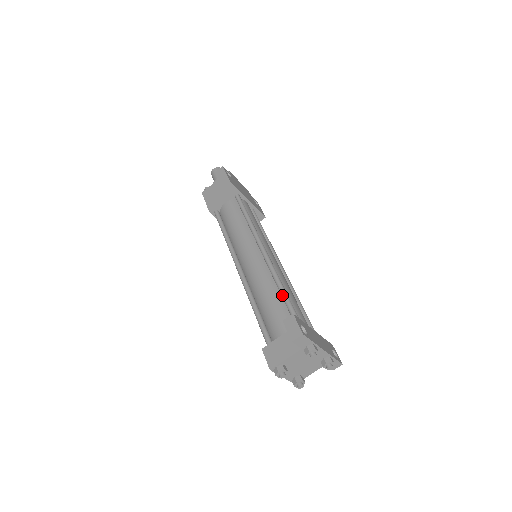
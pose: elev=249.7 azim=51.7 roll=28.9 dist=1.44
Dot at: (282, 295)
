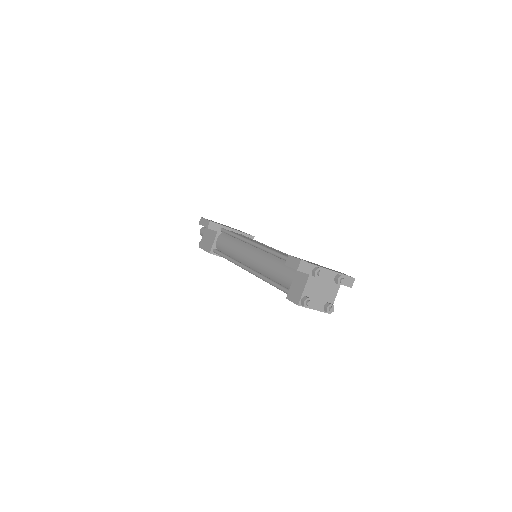
Dot at: (281, 258)
